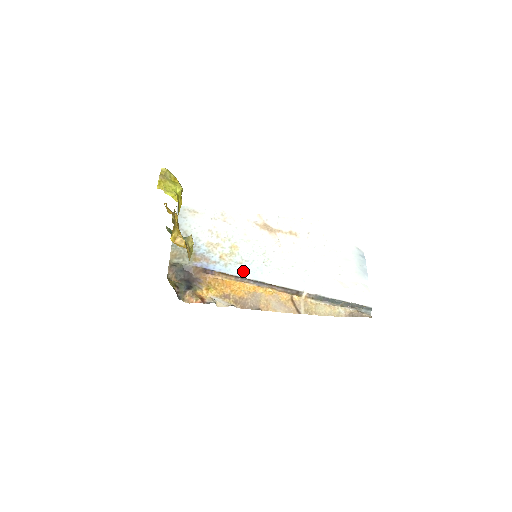
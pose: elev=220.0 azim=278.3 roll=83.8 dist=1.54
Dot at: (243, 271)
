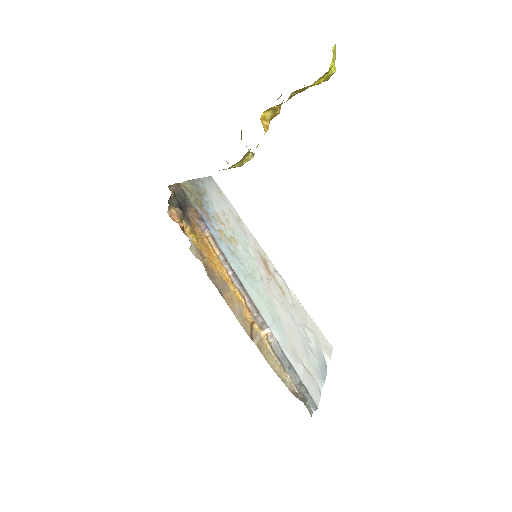
Dot at: (231, 258)
